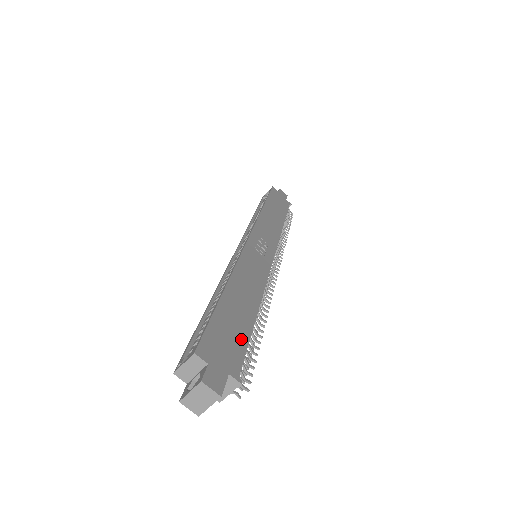
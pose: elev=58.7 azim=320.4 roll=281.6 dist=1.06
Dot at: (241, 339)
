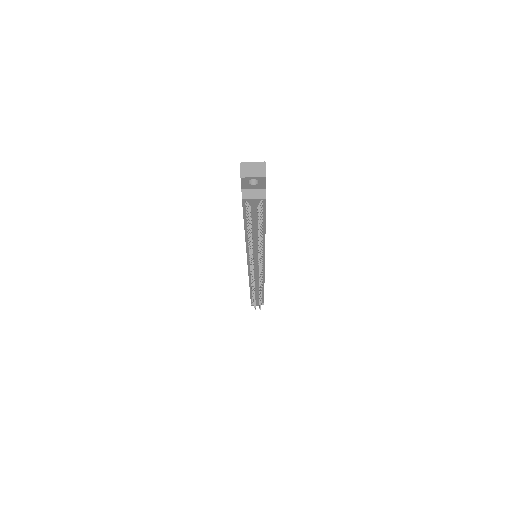
Dot at: occluded
